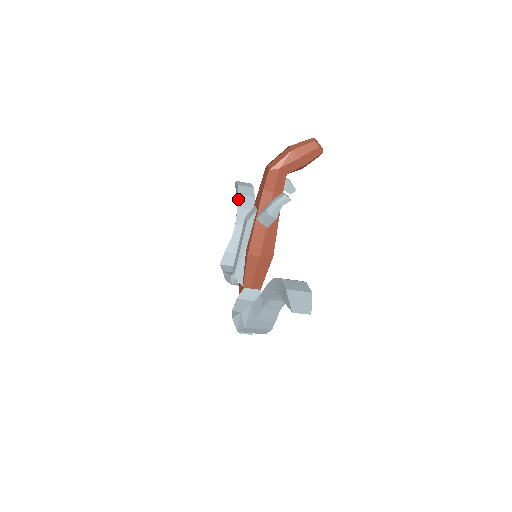
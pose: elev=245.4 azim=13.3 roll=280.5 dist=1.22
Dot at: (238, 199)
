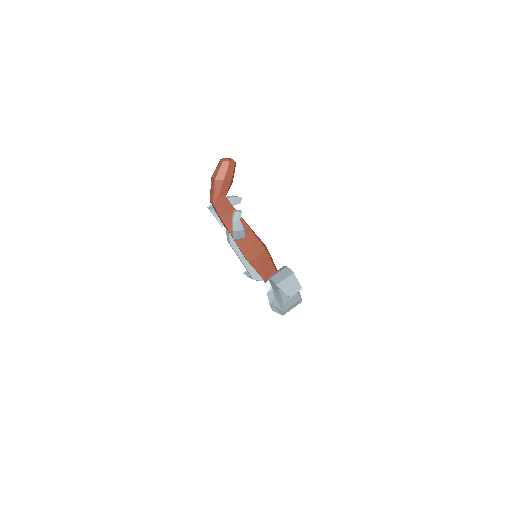
Dot at: (218, 221)
